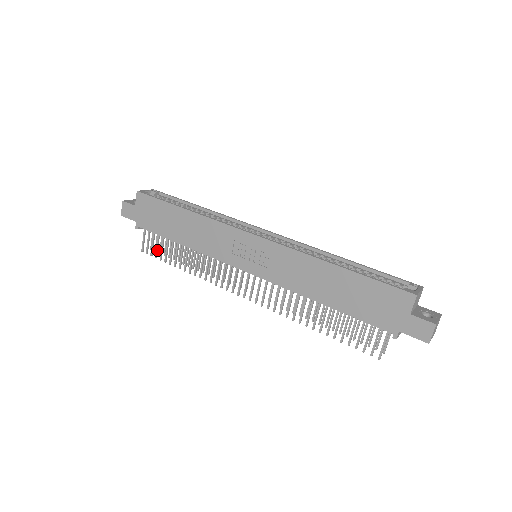
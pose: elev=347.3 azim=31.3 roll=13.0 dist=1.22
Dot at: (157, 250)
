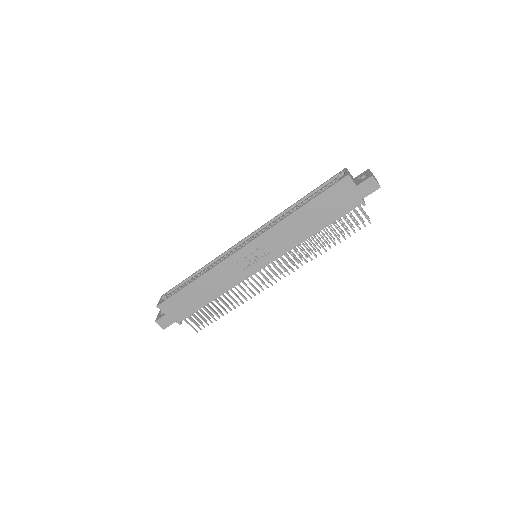
Dot at: (204, 321)
